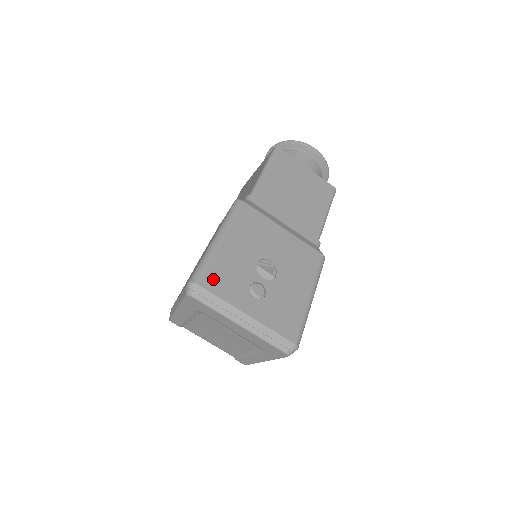
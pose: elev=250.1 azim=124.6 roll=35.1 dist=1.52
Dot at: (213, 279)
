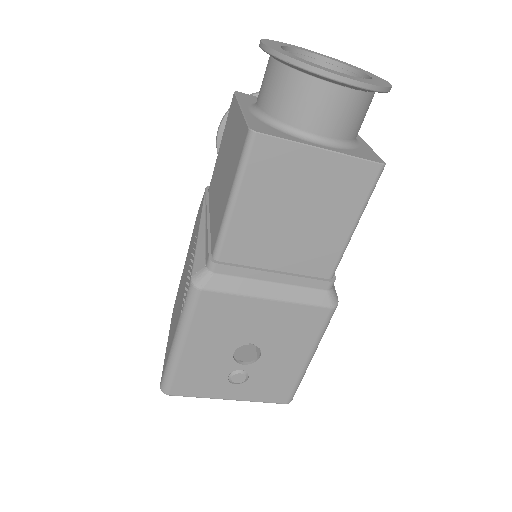
Dot at: (183, 386)
